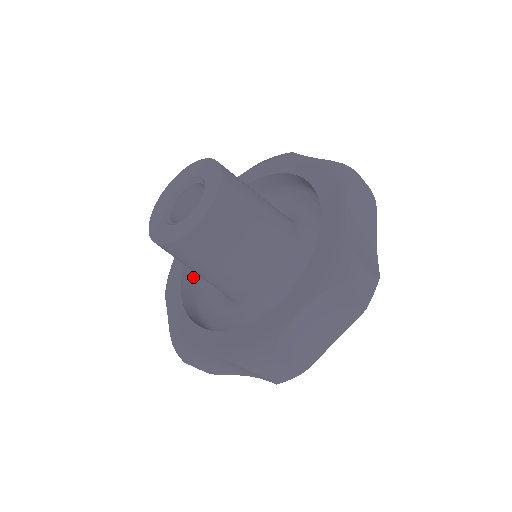
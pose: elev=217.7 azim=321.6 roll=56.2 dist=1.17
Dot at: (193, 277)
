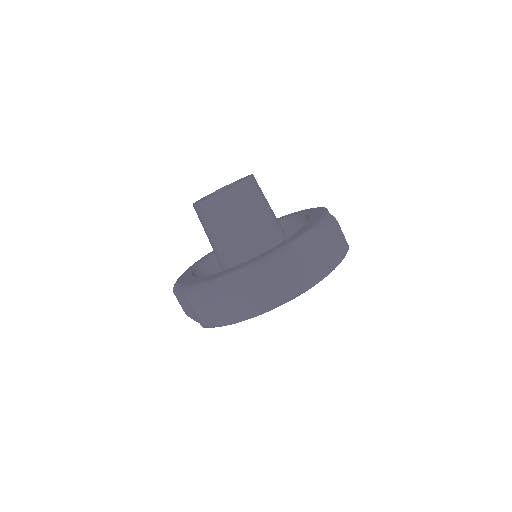
Dot at: occluded
